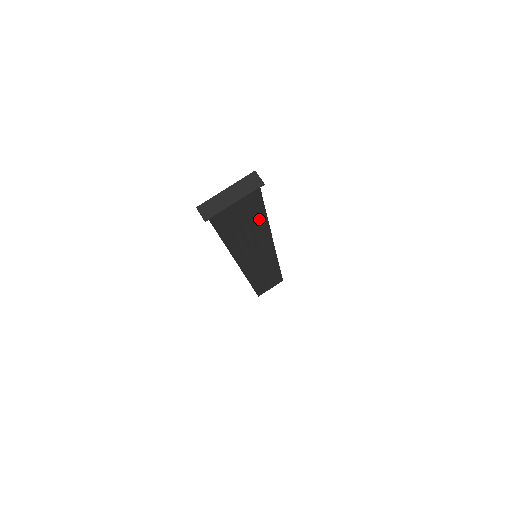
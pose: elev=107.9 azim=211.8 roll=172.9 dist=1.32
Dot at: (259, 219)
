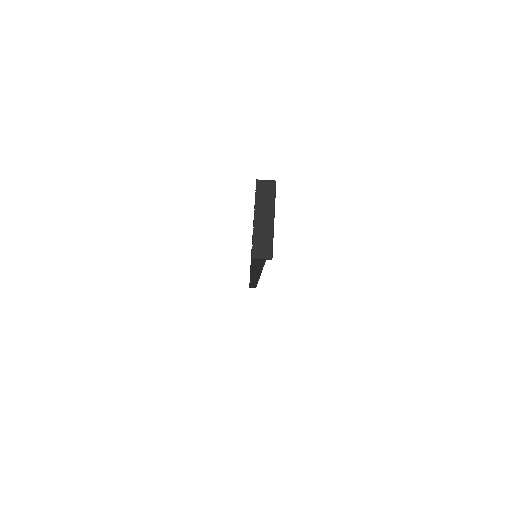
Dot at: occluded
